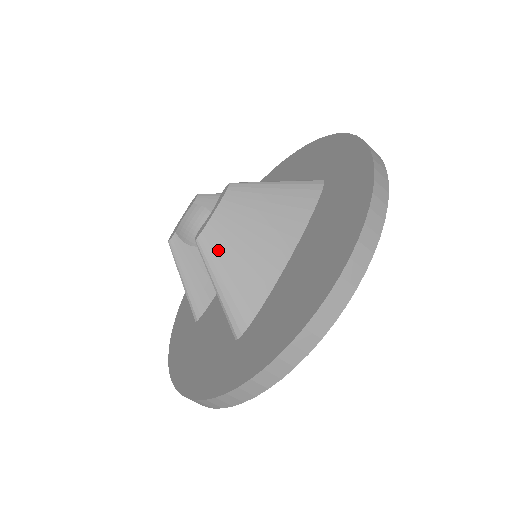
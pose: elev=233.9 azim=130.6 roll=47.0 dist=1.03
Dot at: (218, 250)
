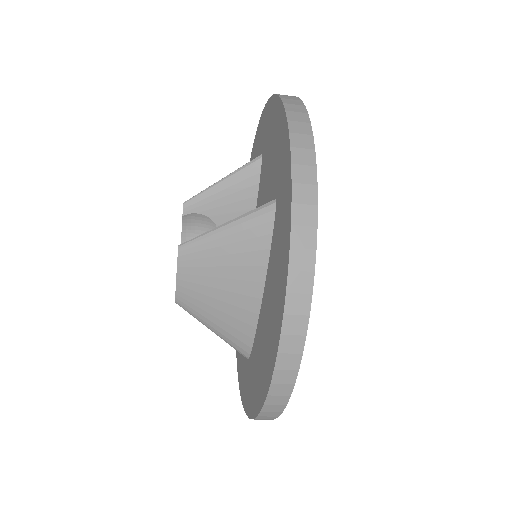
Dot at: (196, 308)
